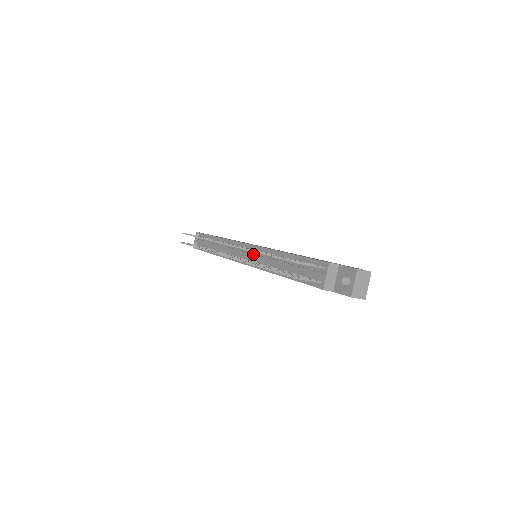
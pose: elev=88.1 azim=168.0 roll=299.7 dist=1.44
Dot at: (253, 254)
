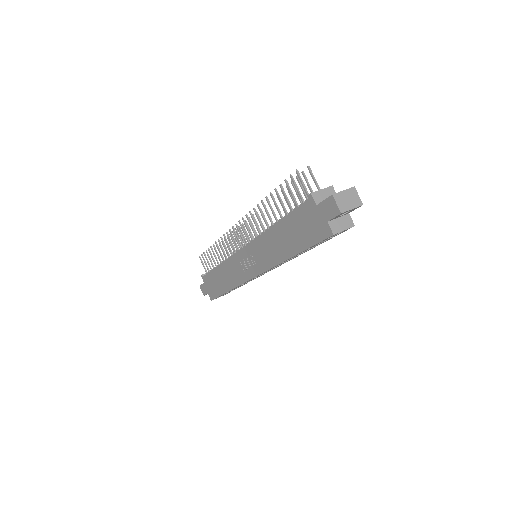
Dot at: occluded
